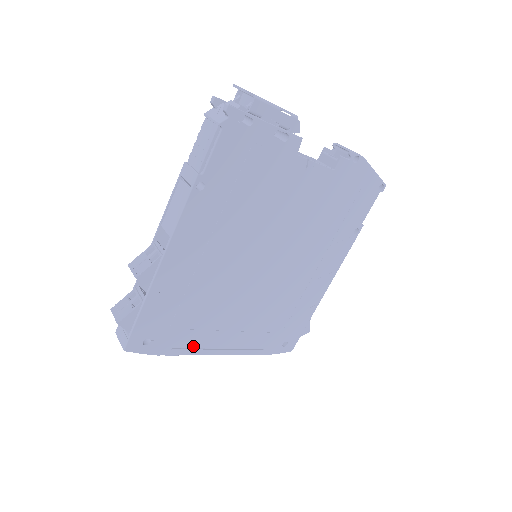
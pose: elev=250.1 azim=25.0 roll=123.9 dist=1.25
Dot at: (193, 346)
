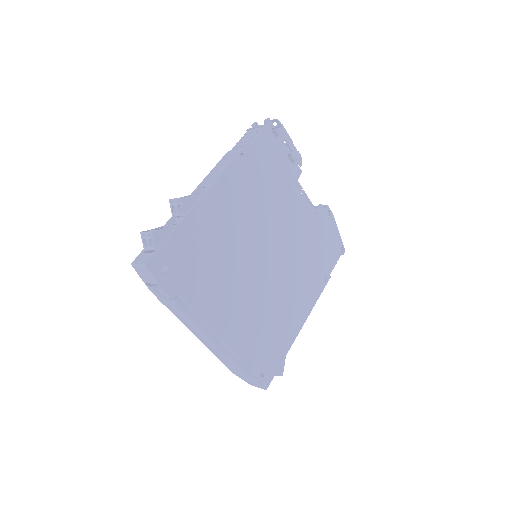
Dot at: (195, 308)
